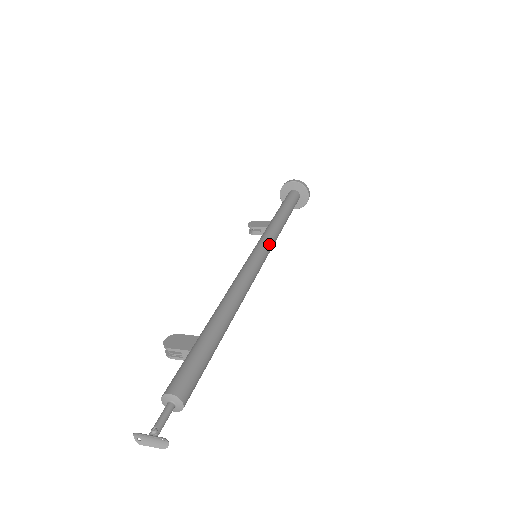
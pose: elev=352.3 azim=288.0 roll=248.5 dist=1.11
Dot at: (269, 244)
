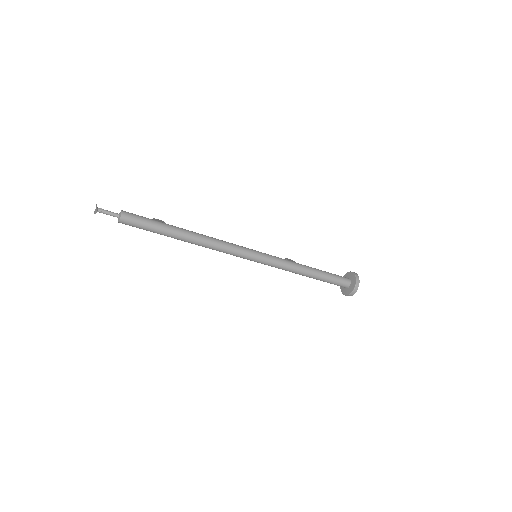
Dot at: (270, 258)
